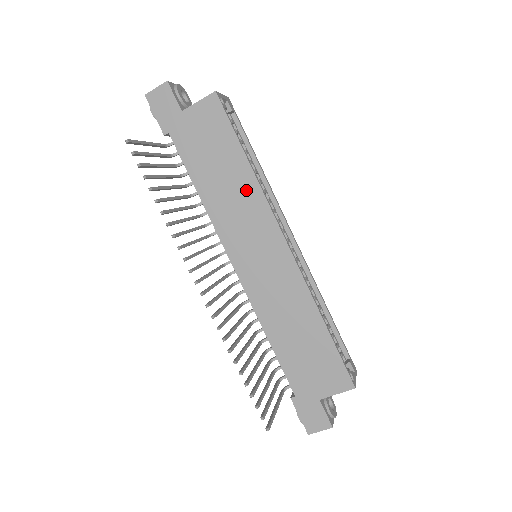
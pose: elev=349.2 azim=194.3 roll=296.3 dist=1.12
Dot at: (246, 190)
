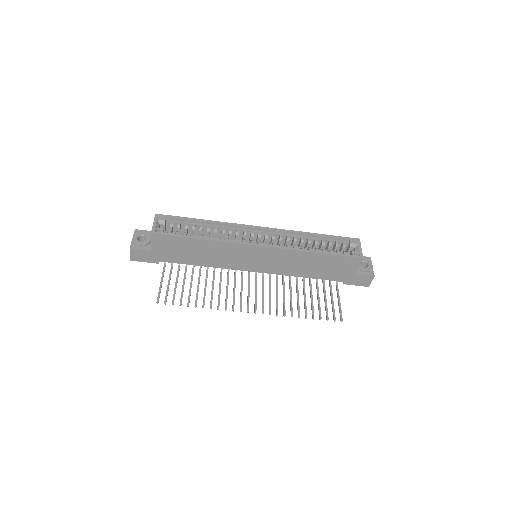
Dot at: (216, 248)
